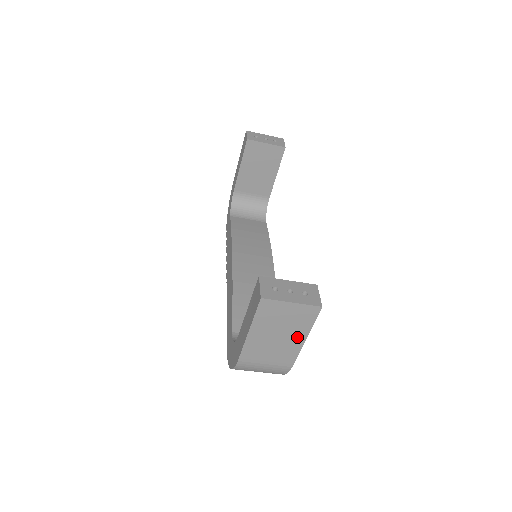
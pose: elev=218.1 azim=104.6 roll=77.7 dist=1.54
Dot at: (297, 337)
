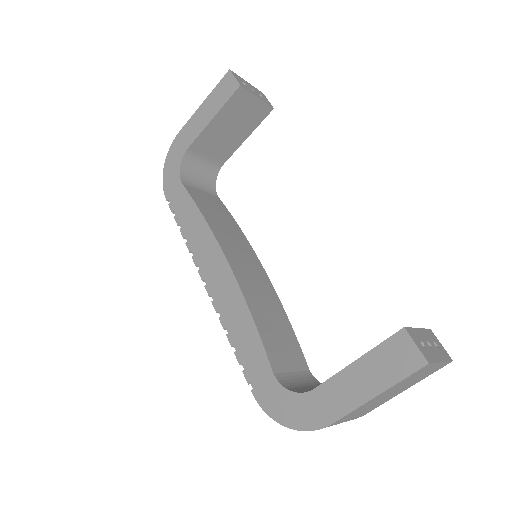
Dot at: (401, 391)
